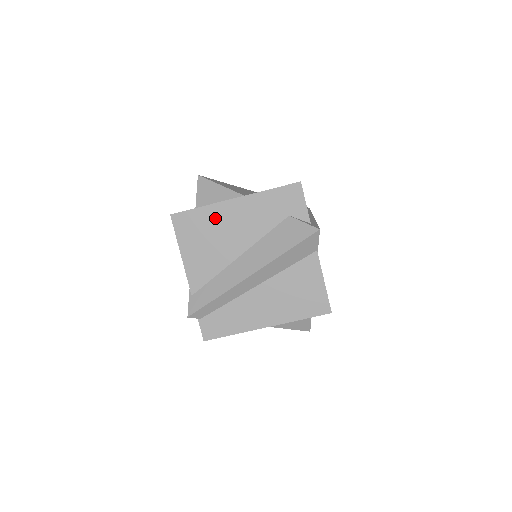
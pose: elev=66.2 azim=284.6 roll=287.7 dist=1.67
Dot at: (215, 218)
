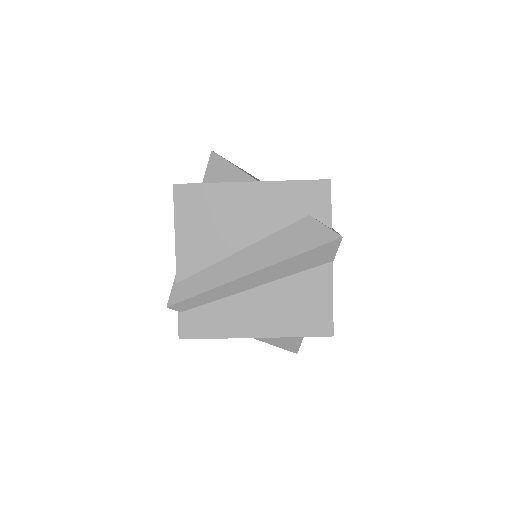
Dot at: (224, 199)
